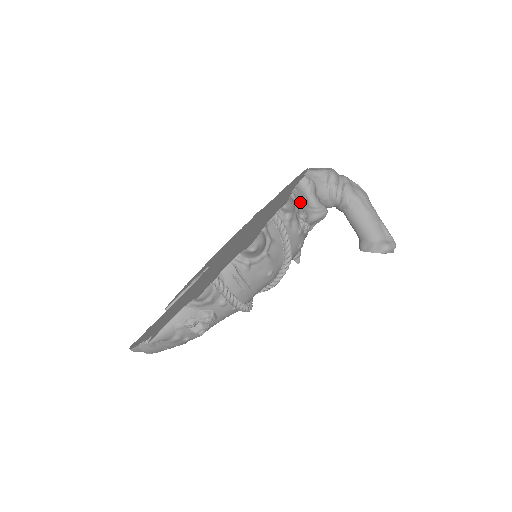
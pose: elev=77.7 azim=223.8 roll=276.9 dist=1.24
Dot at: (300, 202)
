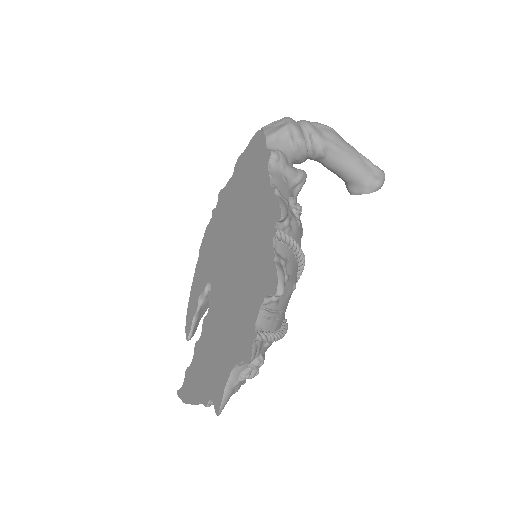
Dot at: (282, 189)
